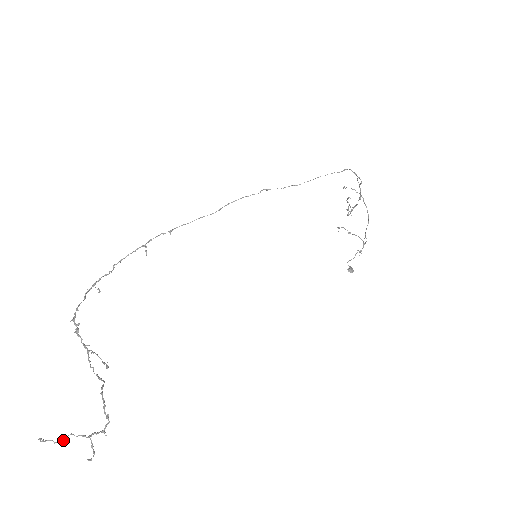
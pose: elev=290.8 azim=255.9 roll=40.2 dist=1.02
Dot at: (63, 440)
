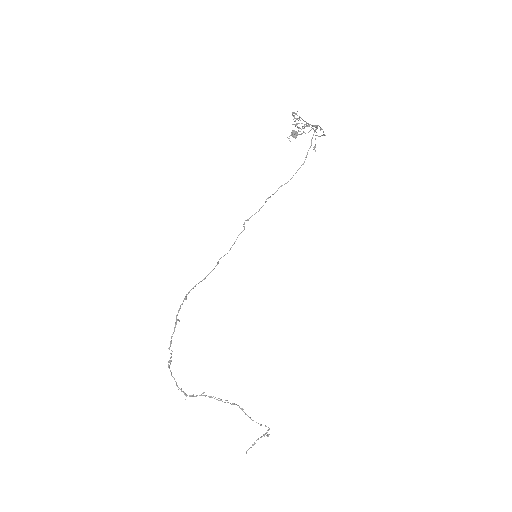
Dot at: occluded
